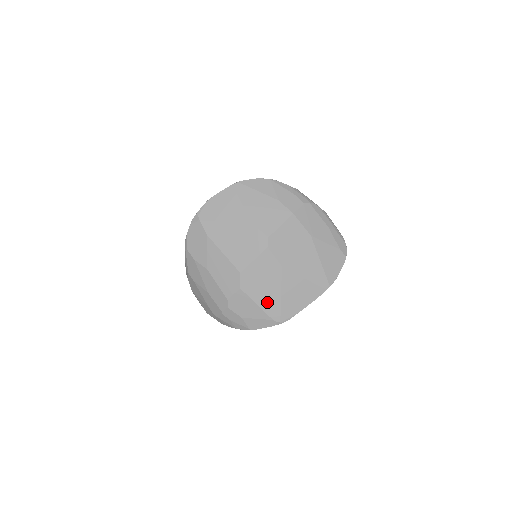
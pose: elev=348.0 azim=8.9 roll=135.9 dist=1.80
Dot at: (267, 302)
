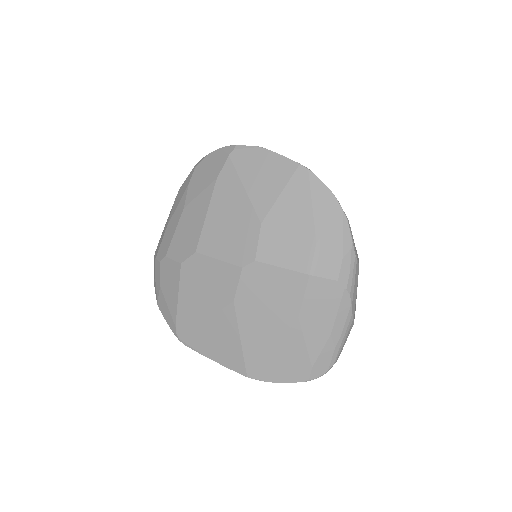
Dot at: (188, 307)
